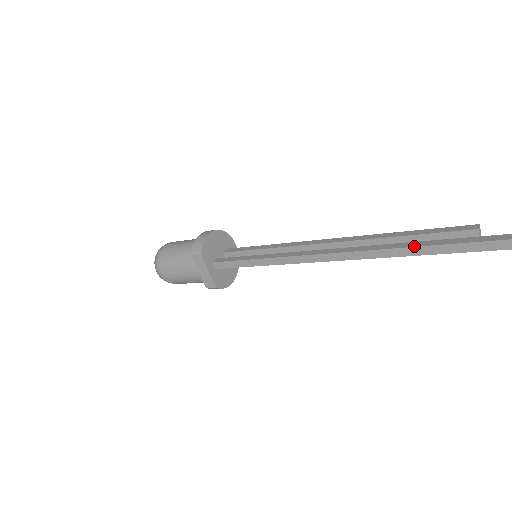
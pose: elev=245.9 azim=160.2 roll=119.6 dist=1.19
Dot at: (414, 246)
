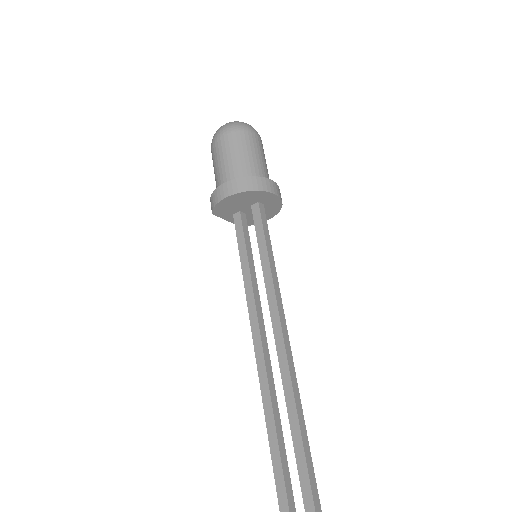
Dot at: (272, 464)
